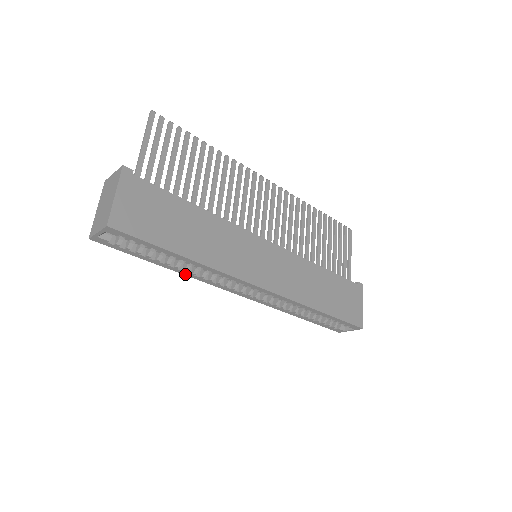
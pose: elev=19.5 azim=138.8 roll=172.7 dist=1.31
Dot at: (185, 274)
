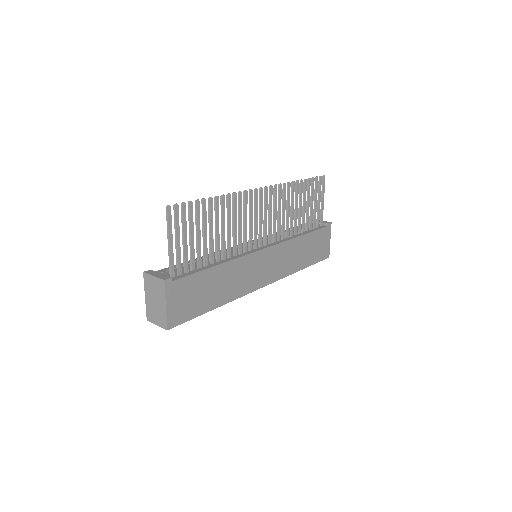
Dot at: occluded
